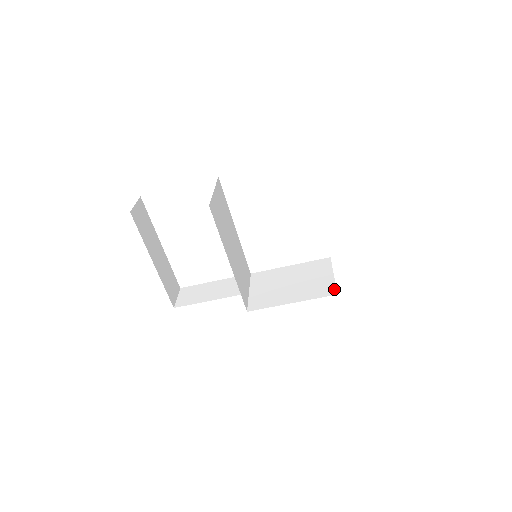
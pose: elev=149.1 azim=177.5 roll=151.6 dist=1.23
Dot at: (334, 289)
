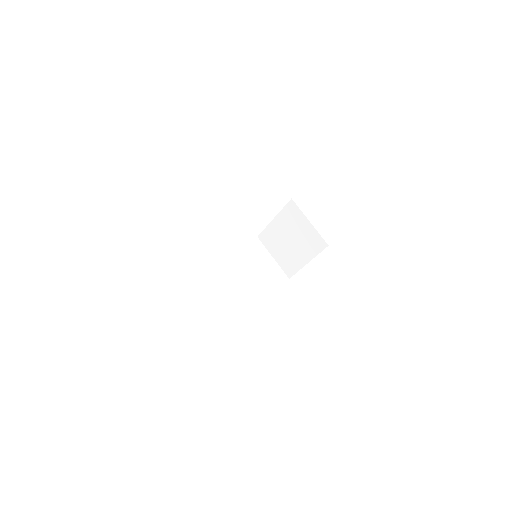
Dot at: (322, 241)
